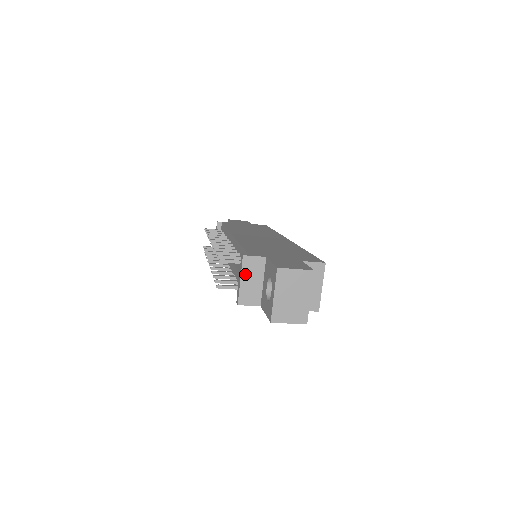
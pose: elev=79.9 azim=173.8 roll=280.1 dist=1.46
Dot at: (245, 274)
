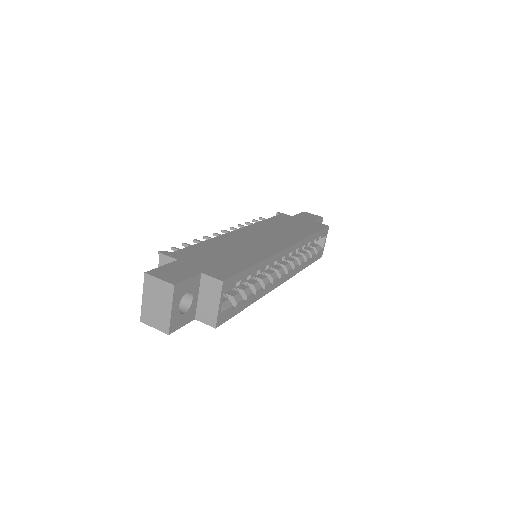
Dot at: occluded
